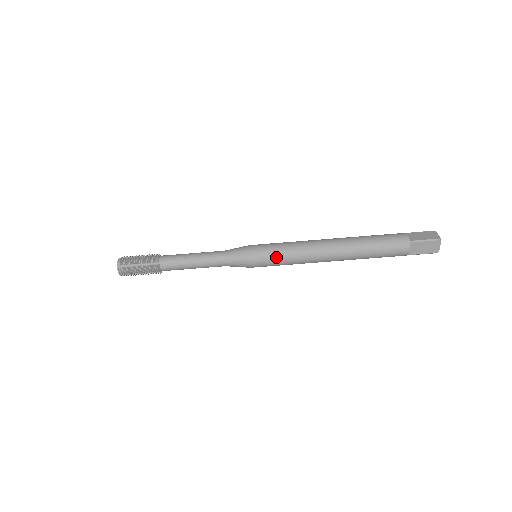
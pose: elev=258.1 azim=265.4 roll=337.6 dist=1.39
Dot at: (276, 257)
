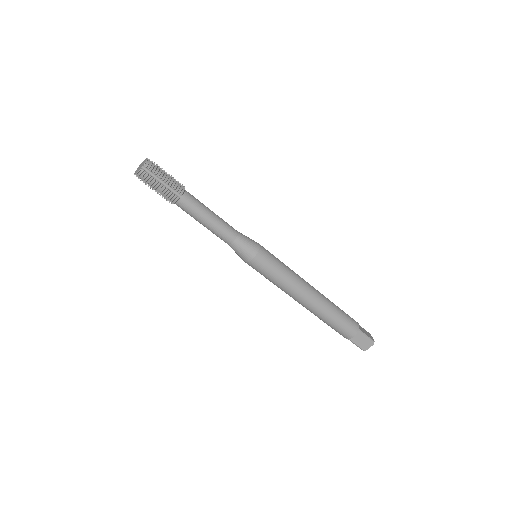
Dot at: occluded
